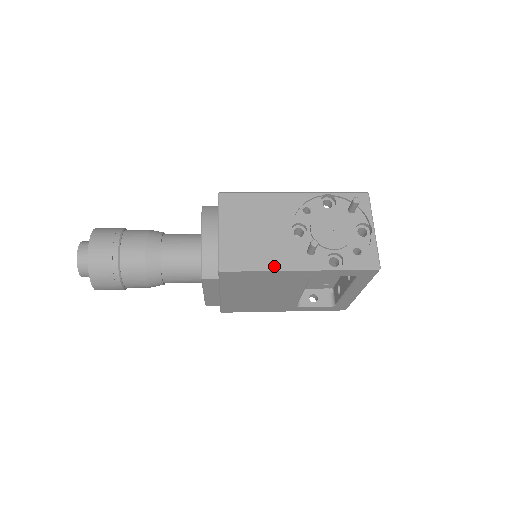
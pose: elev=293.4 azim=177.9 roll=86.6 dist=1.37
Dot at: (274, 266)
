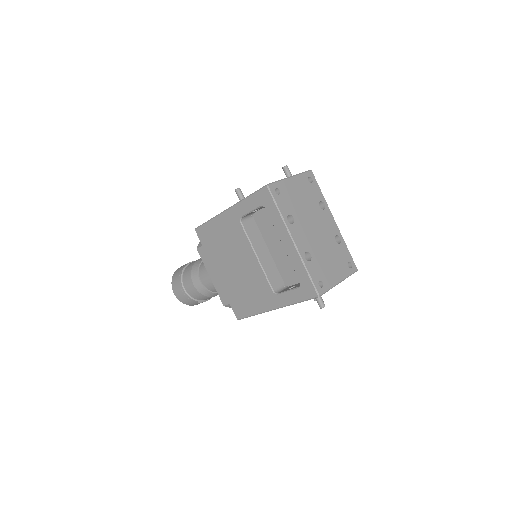
Dot at: occluded
